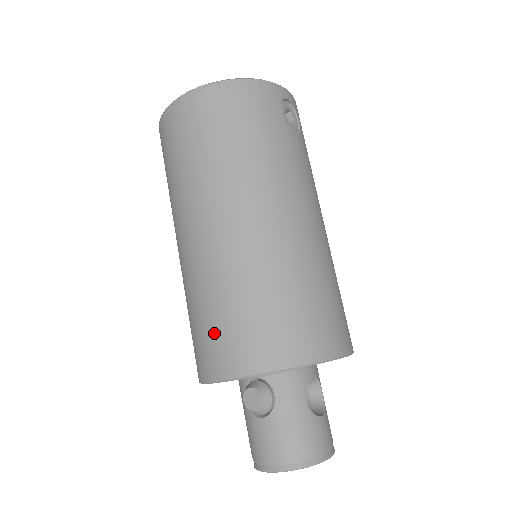
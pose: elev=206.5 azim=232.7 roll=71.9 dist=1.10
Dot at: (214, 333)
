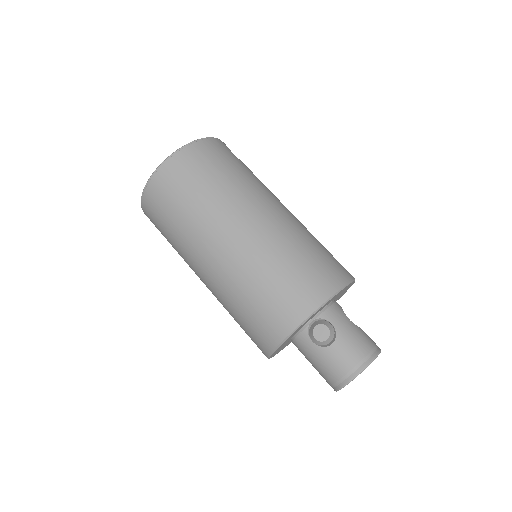
Dot at: (279, 296)
